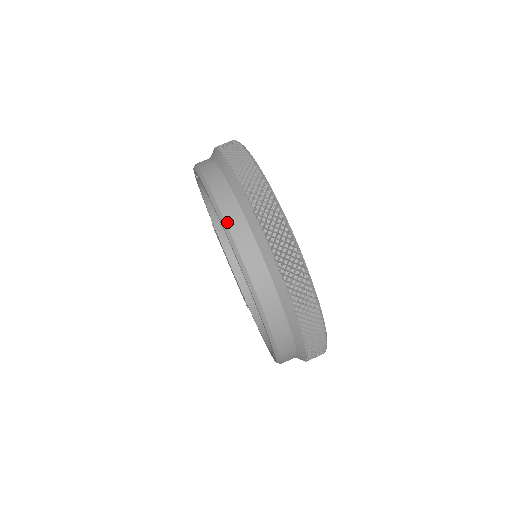
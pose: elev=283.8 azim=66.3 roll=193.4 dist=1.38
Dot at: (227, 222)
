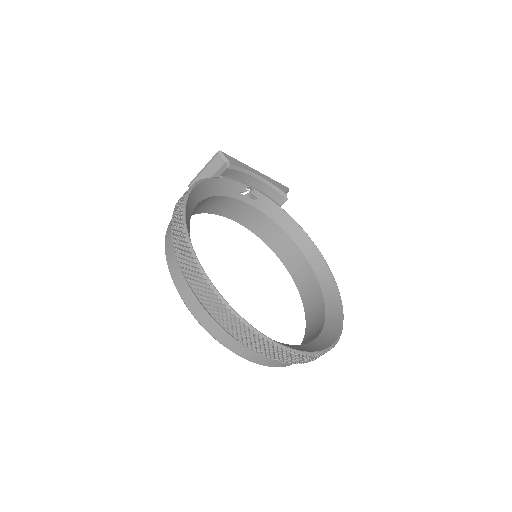
Dot at: (240, 356)
